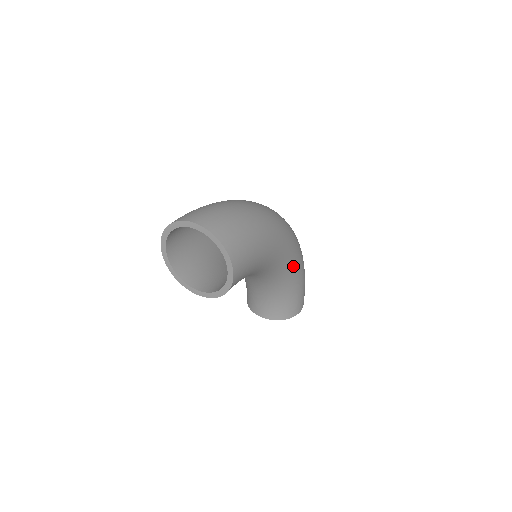
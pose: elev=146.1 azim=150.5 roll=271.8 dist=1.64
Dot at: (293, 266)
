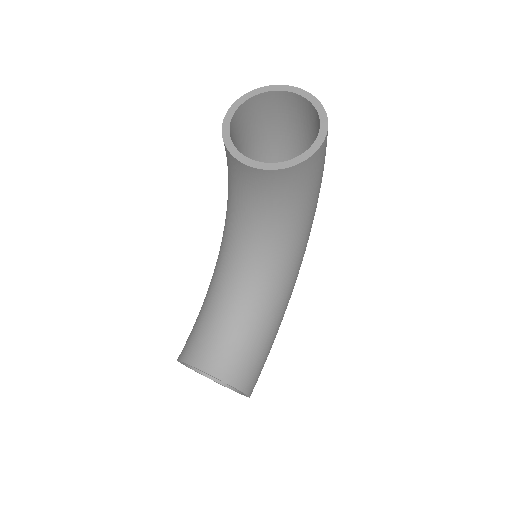
Dot at: (289, 291)
